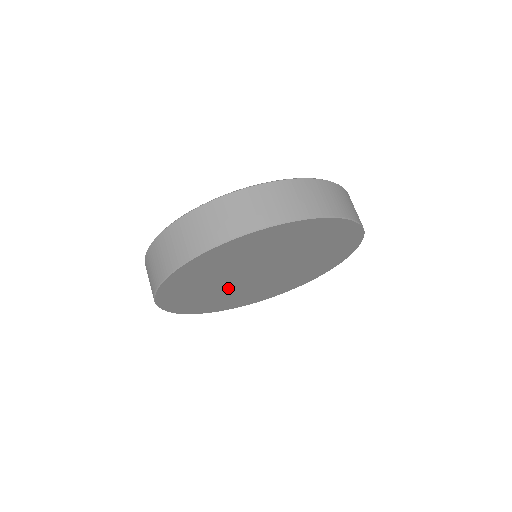
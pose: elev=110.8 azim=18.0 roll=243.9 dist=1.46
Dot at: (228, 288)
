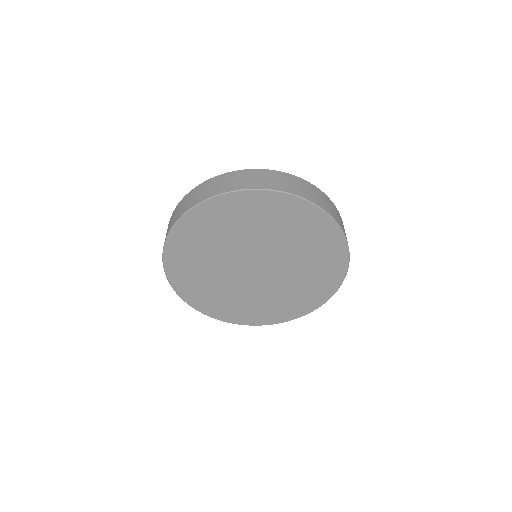
Dot at: (240, 287)
